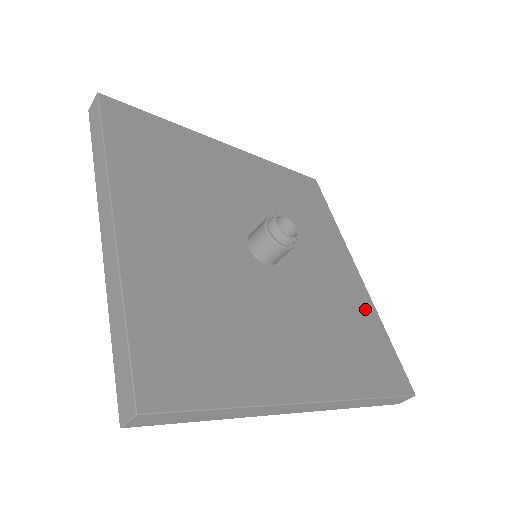
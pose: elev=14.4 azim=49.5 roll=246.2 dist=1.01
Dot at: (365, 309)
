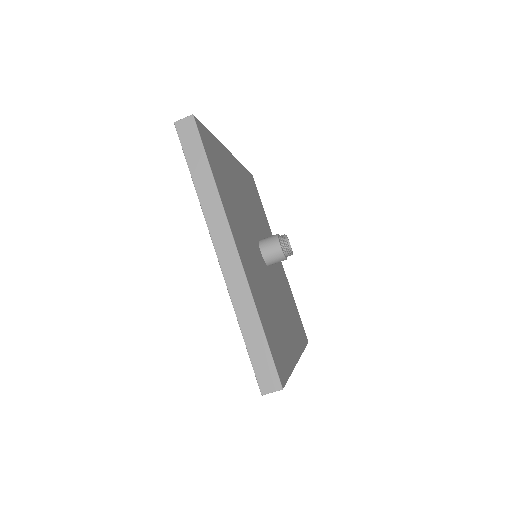
Dot at: (288, 287)
